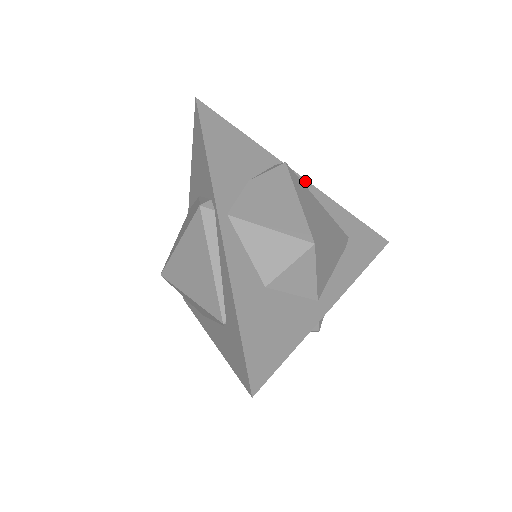
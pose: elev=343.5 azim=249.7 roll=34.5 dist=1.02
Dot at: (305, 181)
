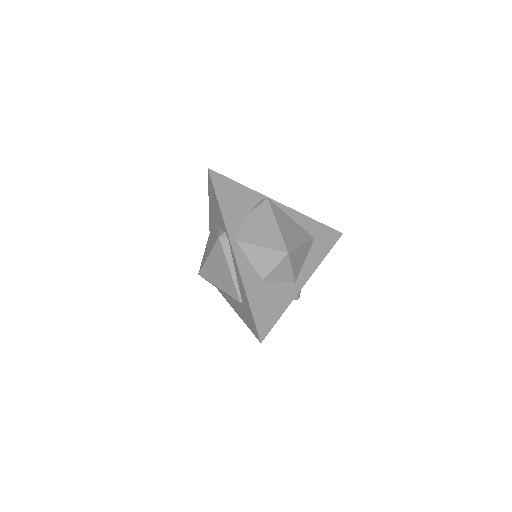
Dot at: (282, 205)
